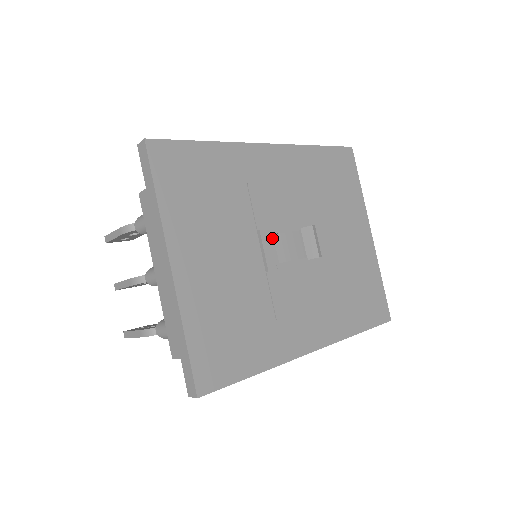
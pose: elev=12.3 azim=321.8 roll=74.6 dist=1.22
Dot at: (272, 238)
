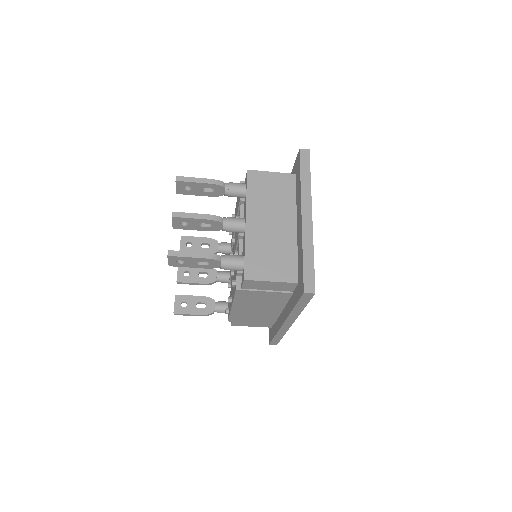
Dot at: occluded
